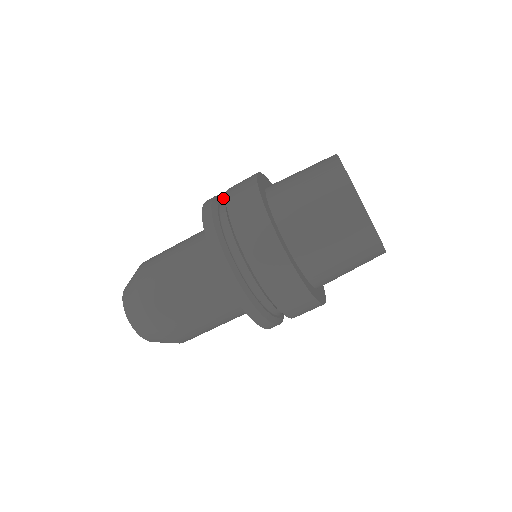
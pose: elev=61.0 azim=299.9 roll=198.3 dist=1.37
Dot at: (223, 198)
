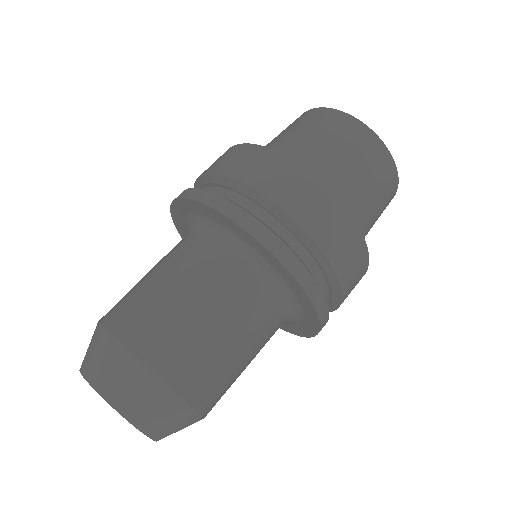
Dot at: occluded
